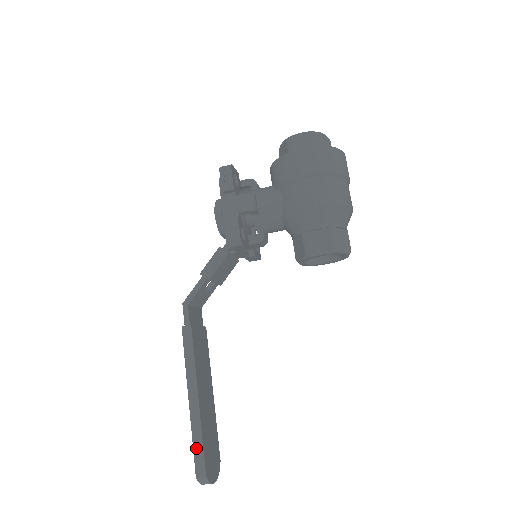
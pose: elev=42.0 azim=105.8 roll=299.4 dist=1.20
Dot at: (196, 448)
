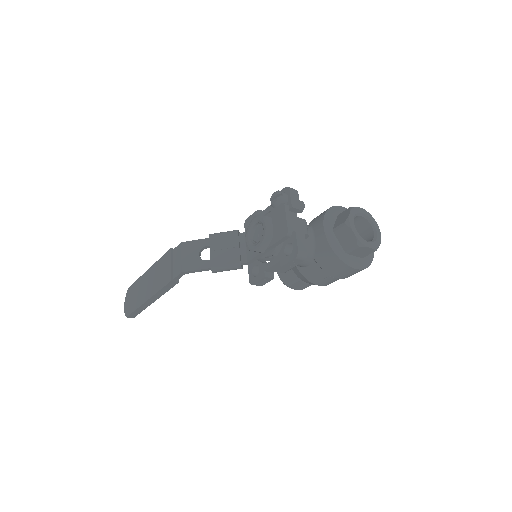
Dot at: (136, 312)
